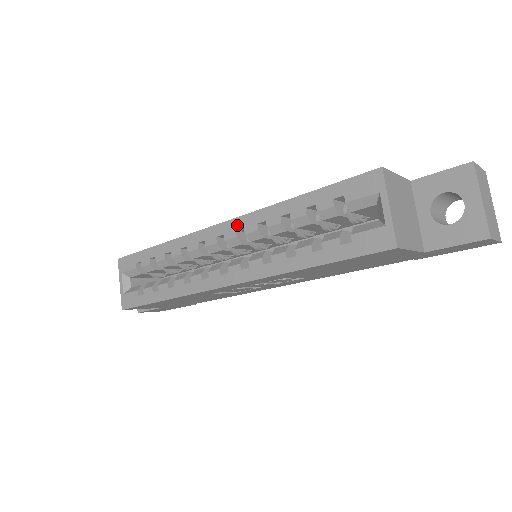
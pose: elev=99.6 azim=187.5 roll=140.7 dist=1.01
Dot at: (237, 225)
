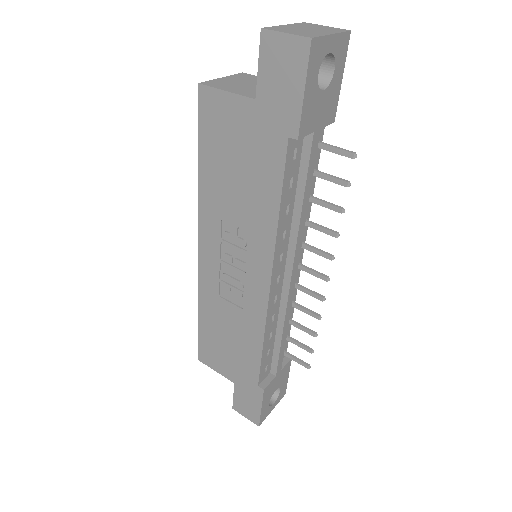
Dot at: occluded
